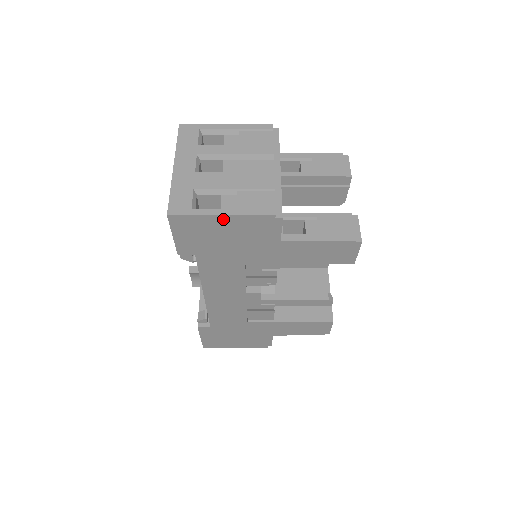
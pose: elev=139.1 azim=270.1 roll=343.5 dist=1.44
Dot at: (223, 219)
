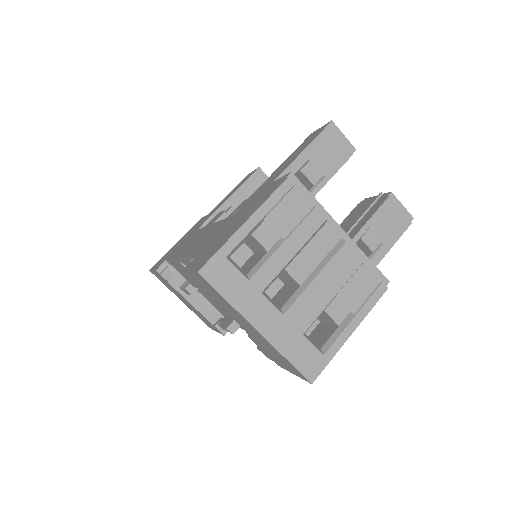
Dot at: (348, 332)
